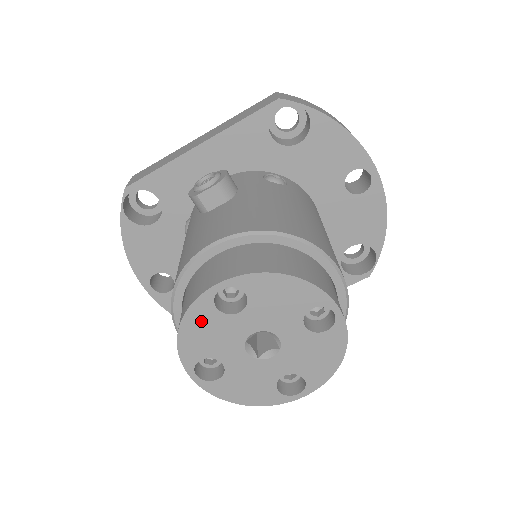
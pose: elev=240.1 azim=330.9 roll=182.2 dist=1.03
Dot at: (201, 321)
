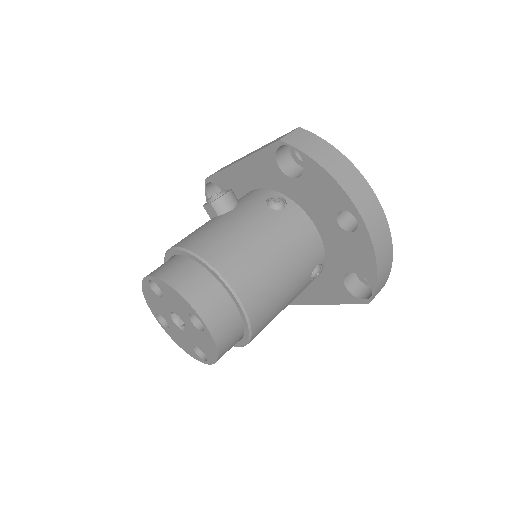
Dot at: (149, 293)
